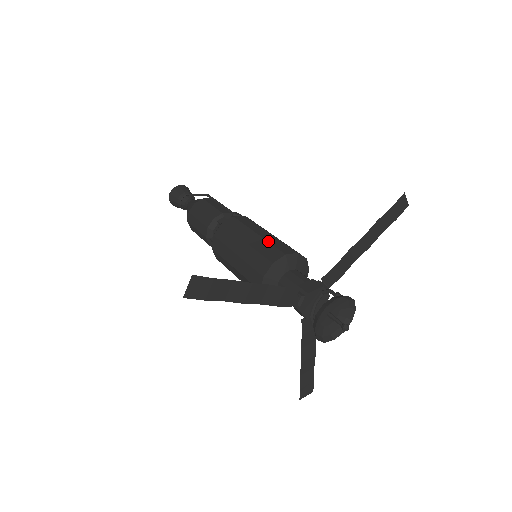
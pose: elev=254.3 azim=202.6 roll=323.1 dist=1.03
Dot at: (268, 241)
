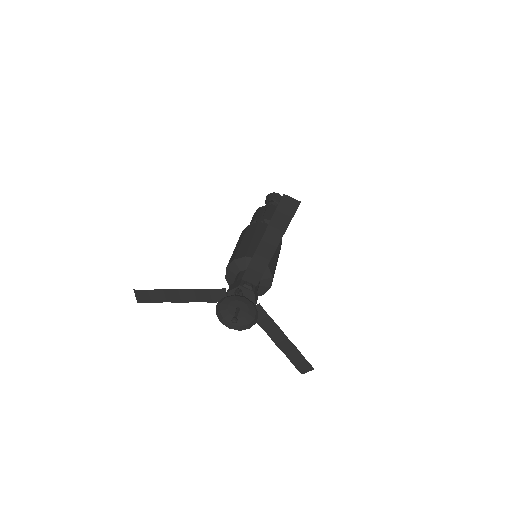
Dot at: (239, 248)
